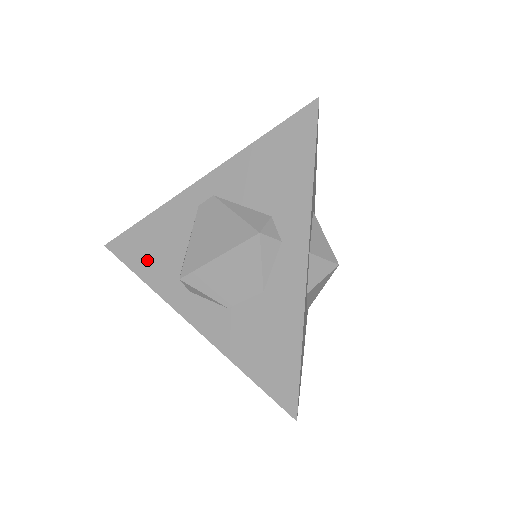
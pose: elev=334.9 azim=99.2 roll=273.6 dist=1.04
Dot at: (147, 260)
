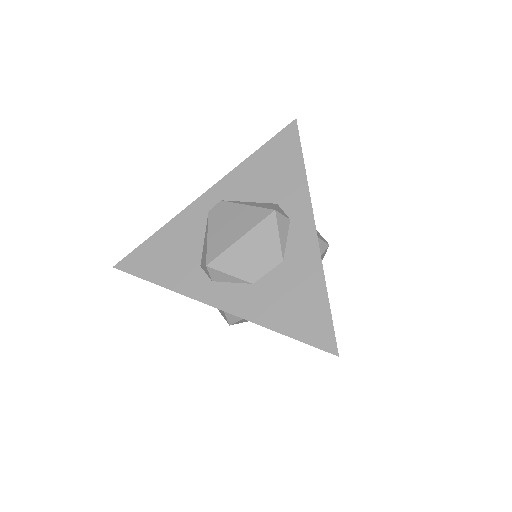
Dot at: (163, 267)
